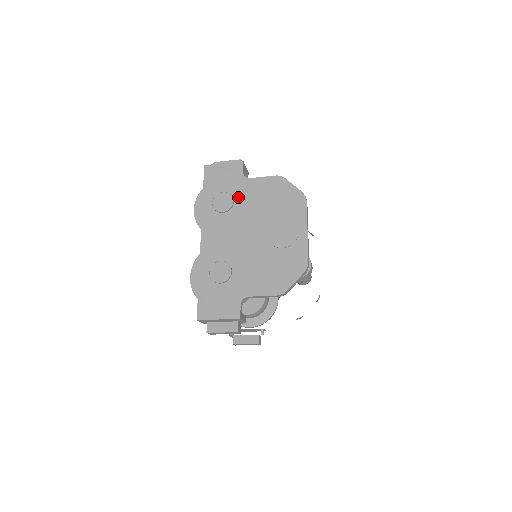
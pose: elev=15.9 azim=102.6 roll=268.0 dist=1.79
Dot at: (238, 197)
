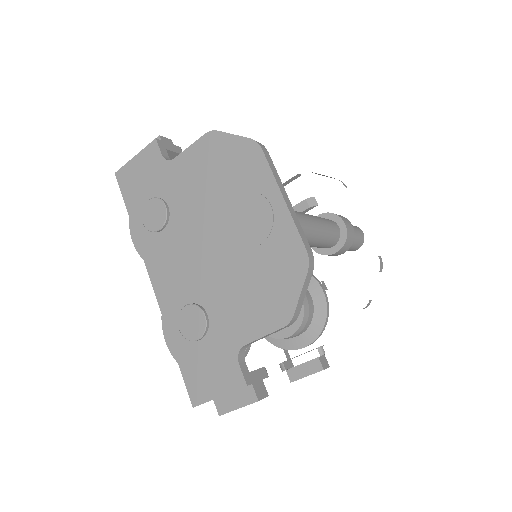
Dot at: (170, 196)
